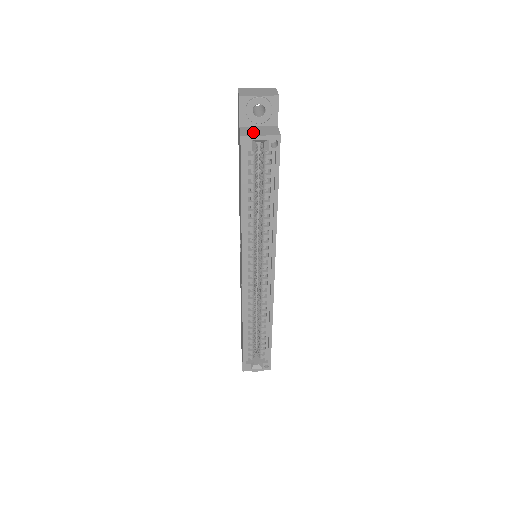
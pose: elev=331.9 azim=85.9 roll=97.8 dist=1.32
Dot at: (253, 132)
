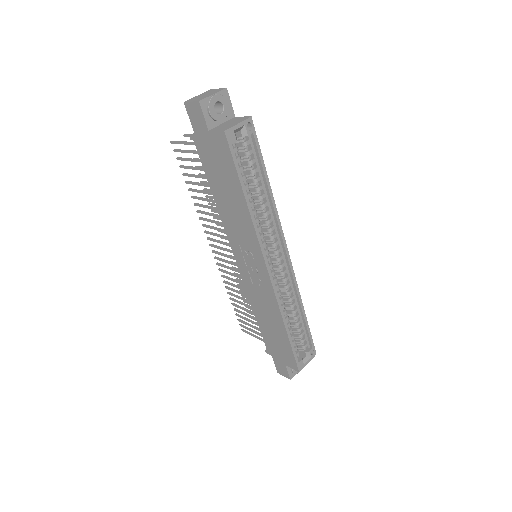
Dot at: (228, 126)
